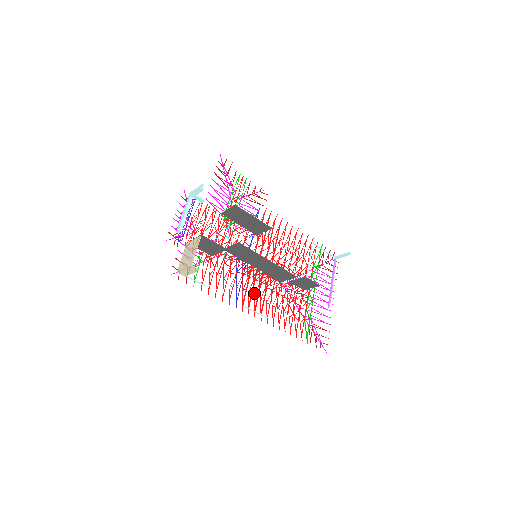
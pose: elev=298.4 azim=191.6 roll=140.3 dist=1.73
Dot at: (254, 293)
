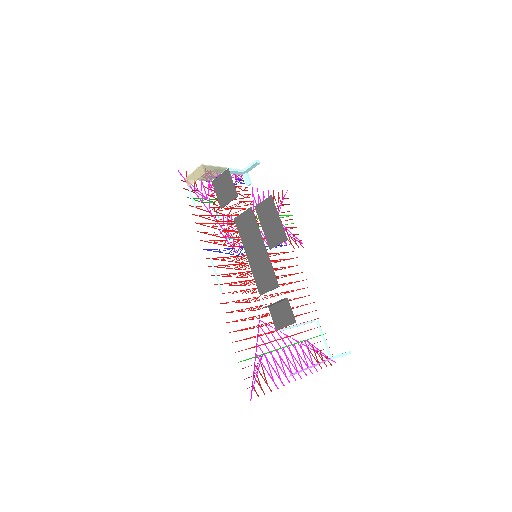
Dot at: (228, 276)
